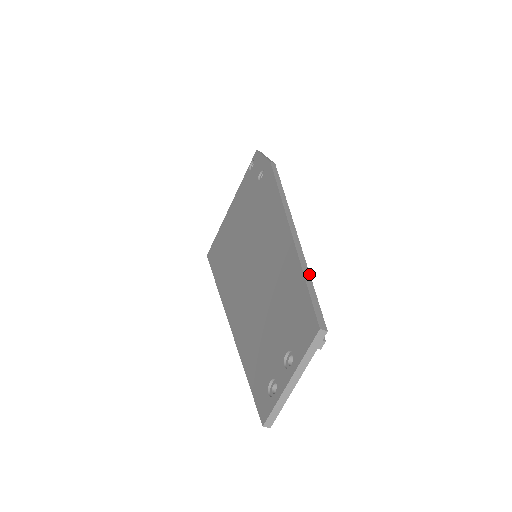
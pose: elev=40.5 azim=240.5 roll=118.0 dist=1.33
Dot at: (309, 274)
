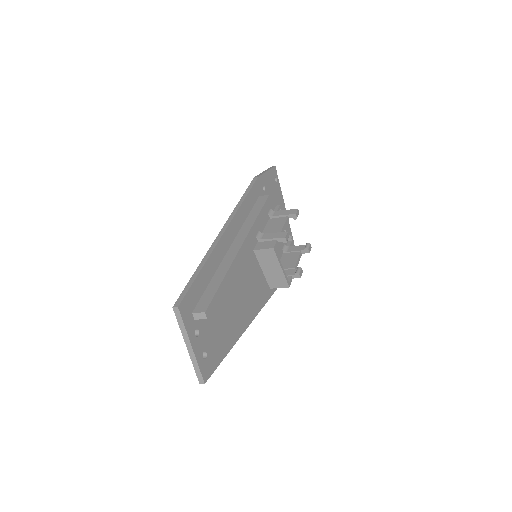
Dot at: (202, 267)
